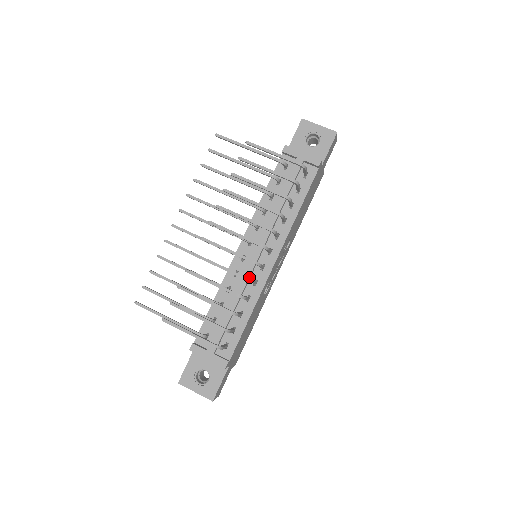
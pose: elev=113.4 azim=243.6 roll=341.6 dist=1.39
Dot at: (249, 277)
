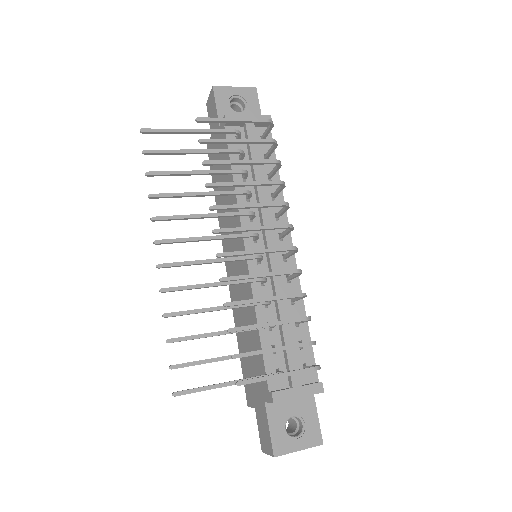
Dot at: (281, 275)
